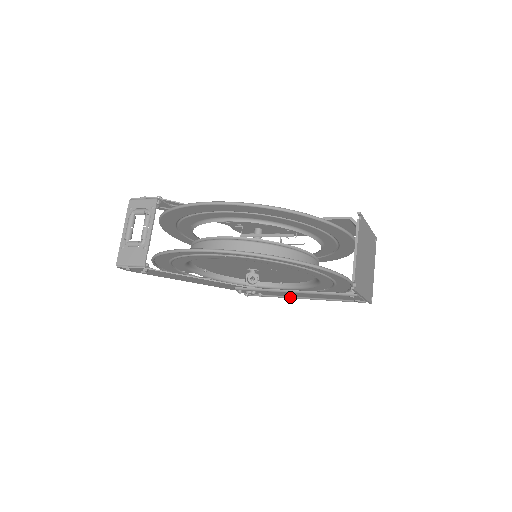
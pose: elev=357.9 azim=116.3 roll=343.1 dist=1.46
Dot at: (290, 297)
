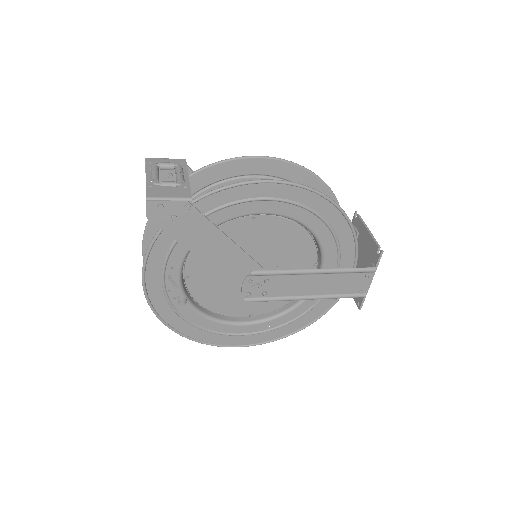
Dot at: (294, 297)
